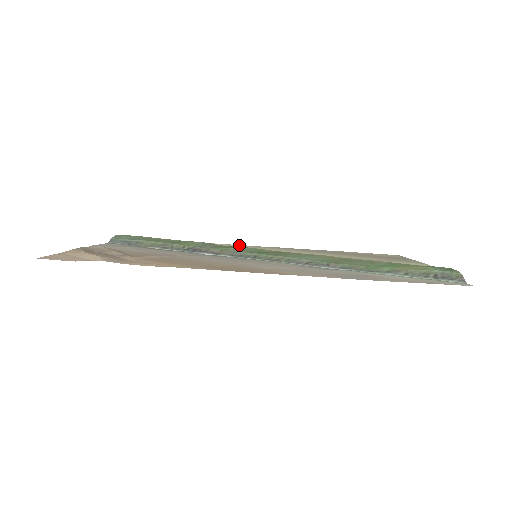
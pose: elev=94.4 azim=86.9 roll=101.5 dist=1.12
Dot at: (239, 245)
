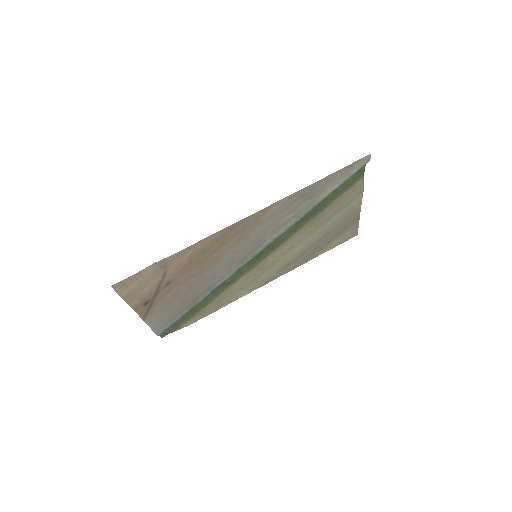
Dot at: (250, 290)
